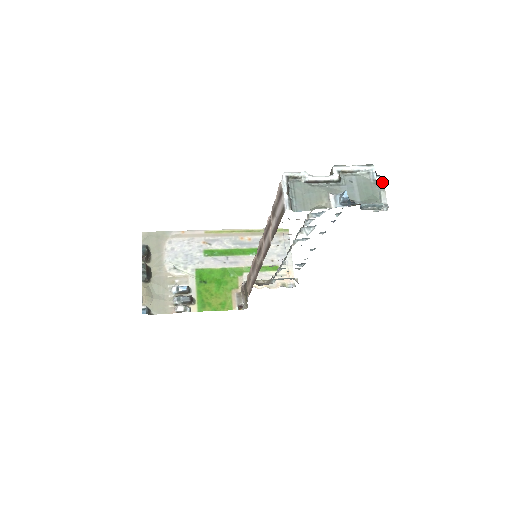
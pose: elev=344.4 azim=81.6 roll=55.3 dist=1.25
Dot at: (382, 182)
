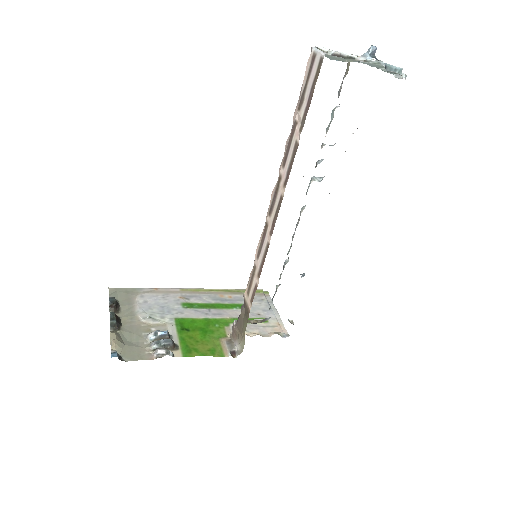
Dot at: occluded
